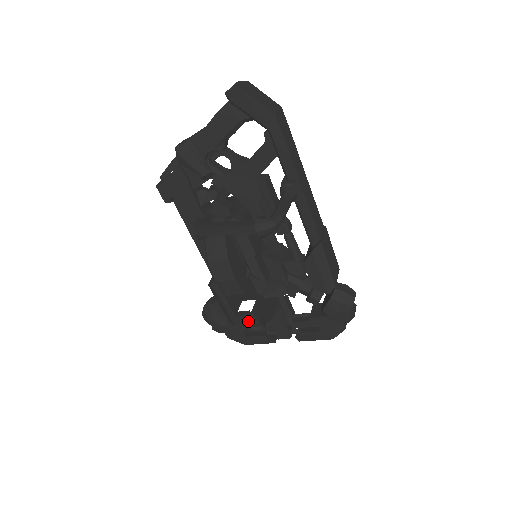
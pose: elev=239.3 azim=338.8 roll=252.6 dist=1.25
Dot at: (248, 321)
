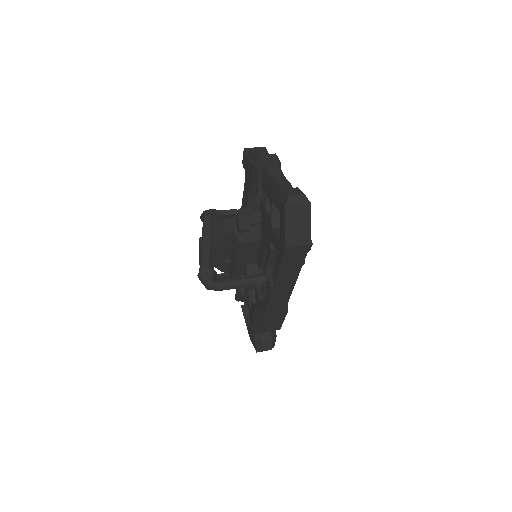
Dot at: occluded
